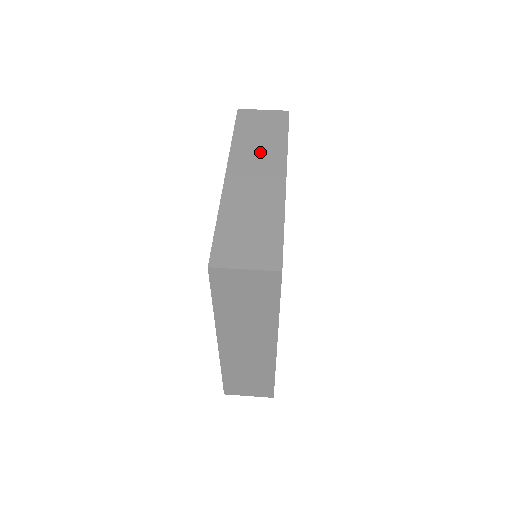
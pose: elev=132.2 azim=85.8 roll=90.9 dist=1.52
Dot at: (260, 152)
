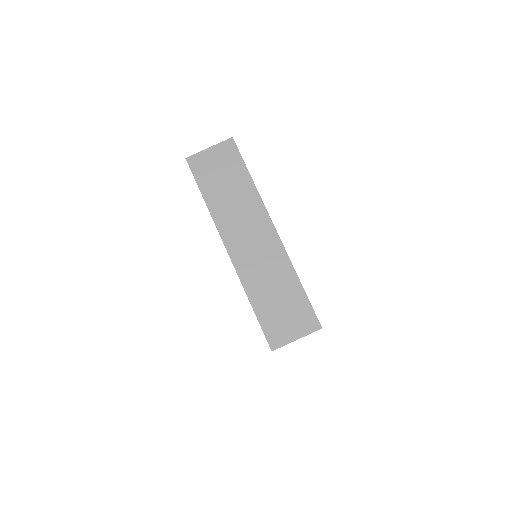
Dot at: (239, 210)
